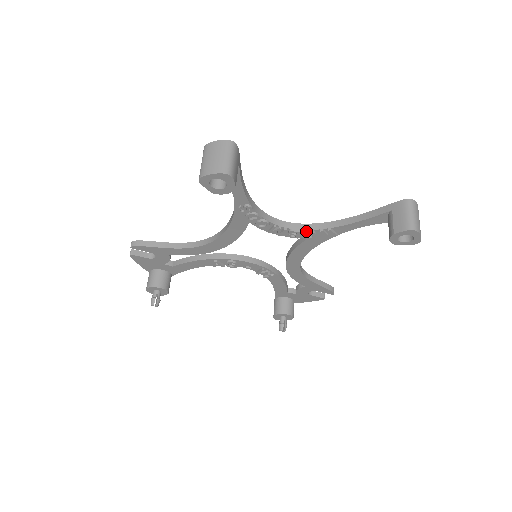
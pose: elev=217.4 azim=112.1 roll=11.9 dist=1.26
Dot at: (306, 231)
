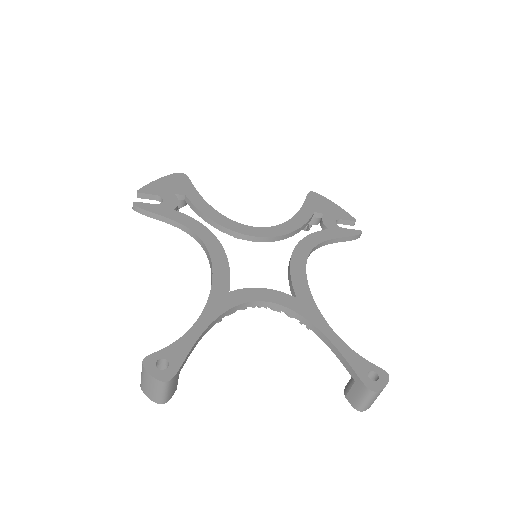
Dot at: (286, 314)
